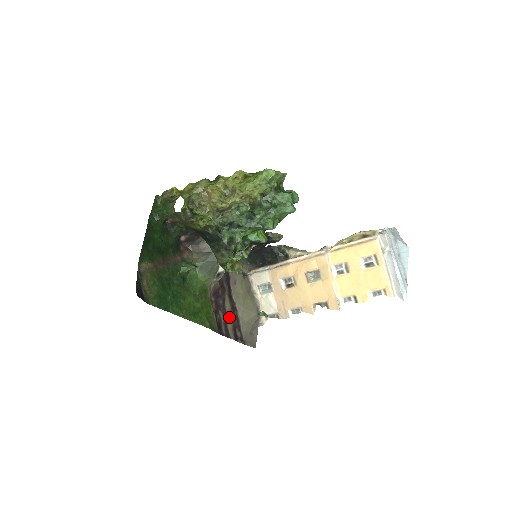
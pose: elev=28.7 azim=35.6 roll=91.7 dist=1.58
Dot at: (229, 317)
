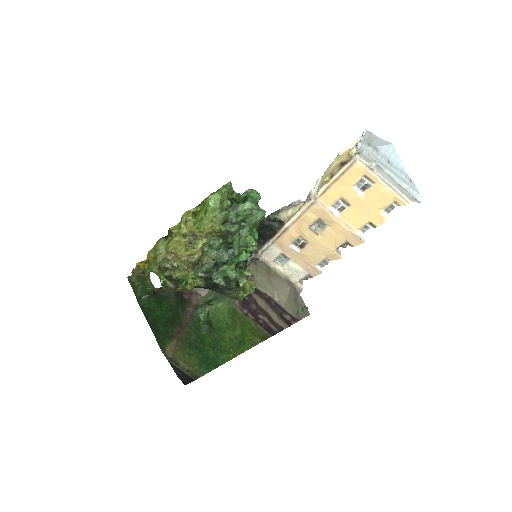
Dot at: (270, 311)
